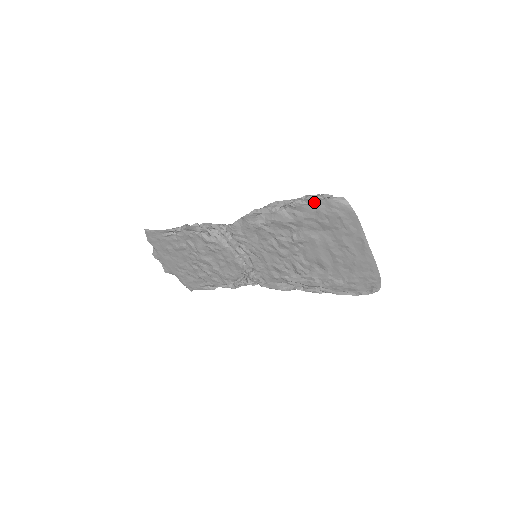
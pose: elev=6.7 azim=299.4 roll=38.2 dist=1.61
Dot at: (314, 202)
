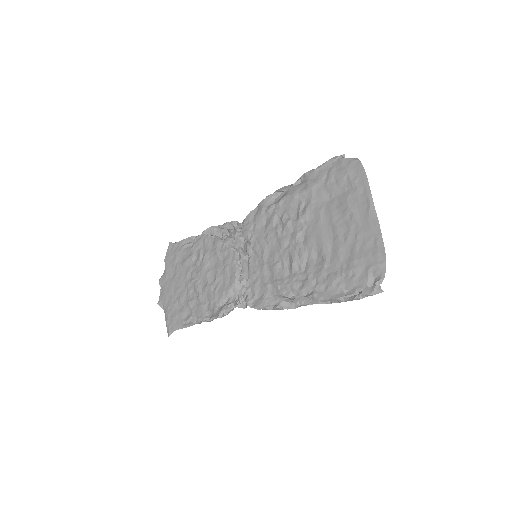
Dot at: (327, 165)
